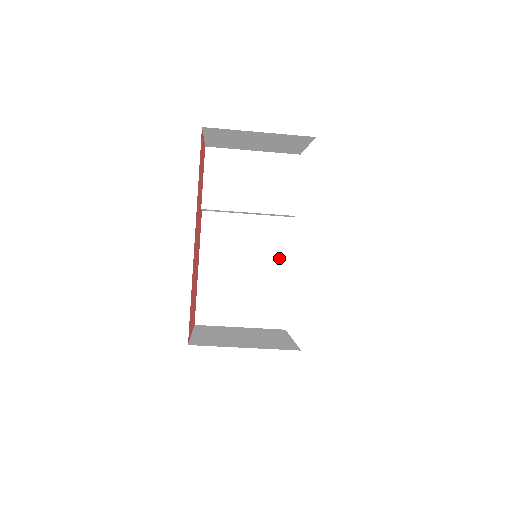
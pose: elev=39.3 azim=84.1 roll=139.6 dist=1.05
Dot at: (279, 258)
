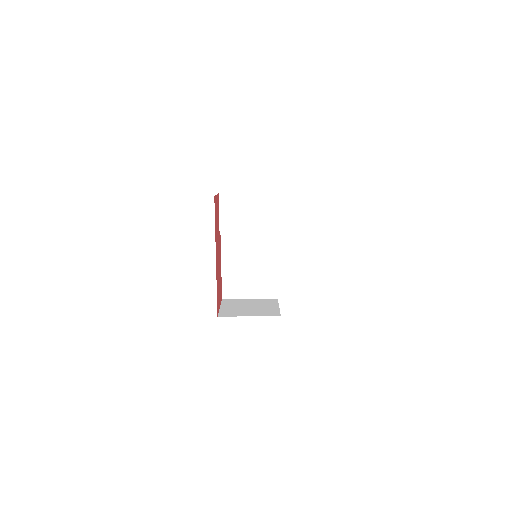
Dot at: (271, 256)
